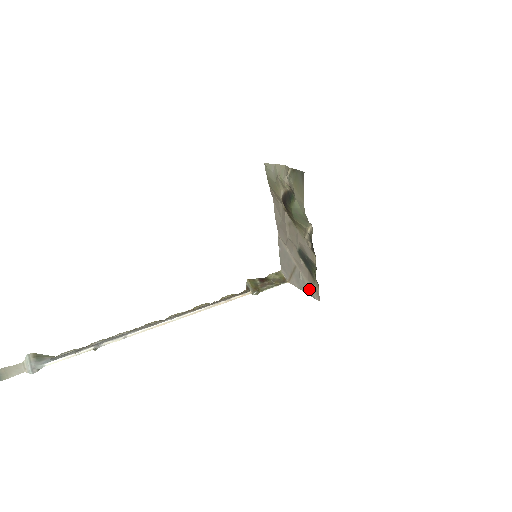
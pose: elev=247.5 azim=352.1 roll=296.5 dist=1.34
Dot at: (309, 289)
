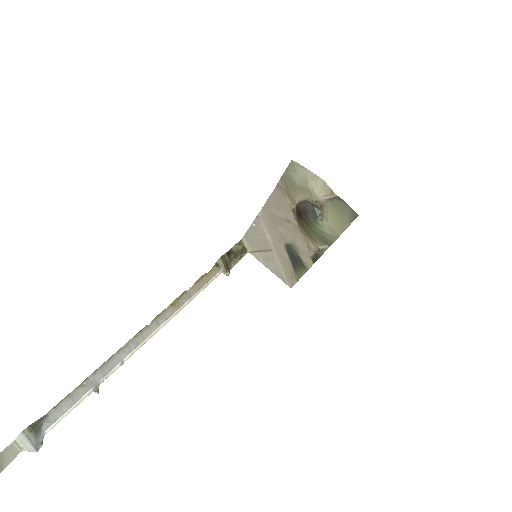
Dot at: (281, 274)
